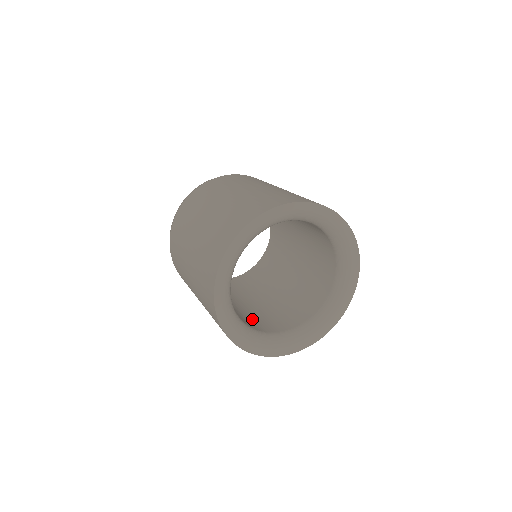
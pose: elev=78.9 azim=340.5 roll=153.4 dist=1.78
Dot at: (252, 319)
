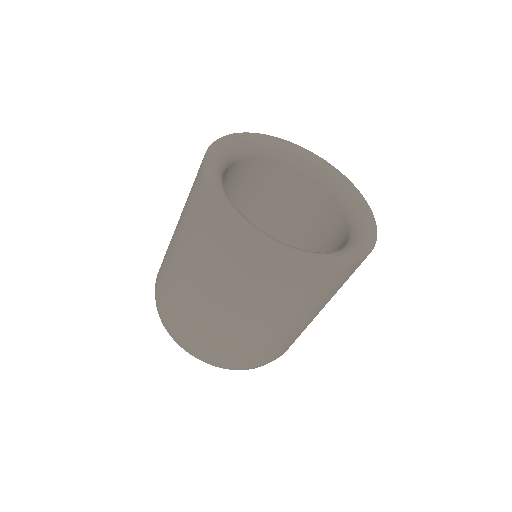
Dot at: occluded
